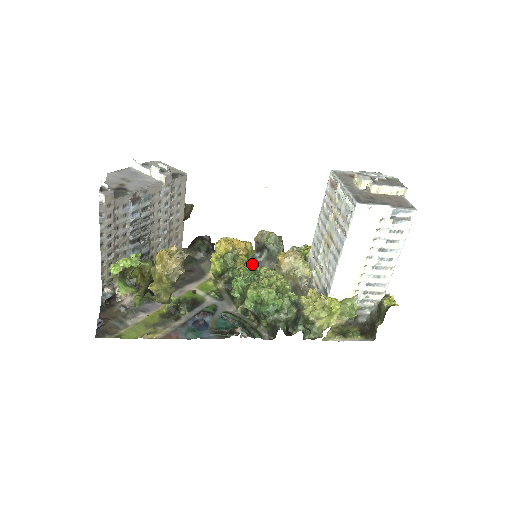
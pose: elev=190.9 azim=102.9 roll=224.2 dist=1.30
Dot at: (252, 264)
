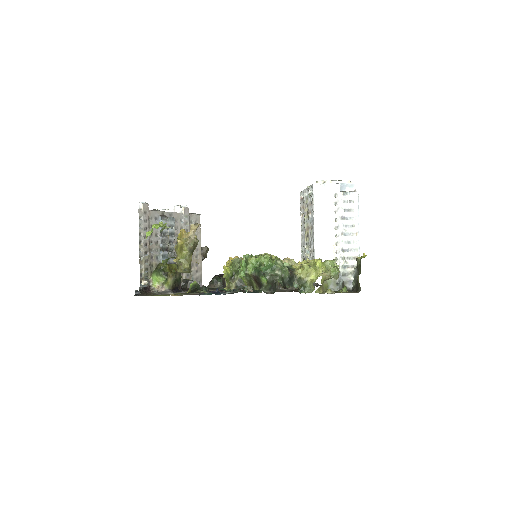
Dot at: occluded
